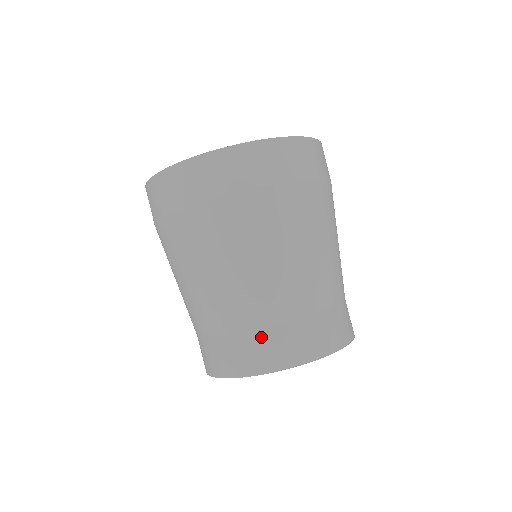
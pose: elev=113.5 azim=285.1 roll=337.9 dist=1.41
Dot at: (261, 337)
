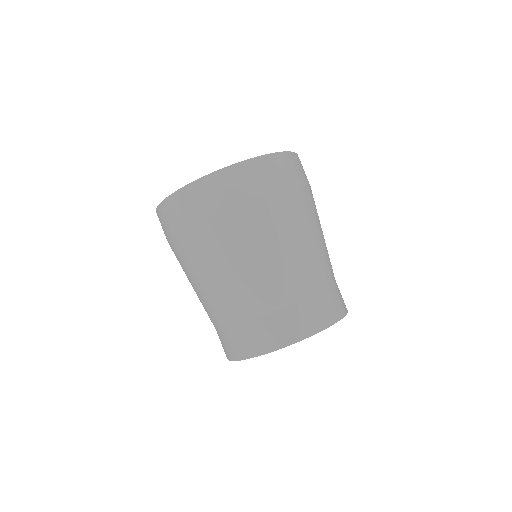
Dot at: (278, 317)
